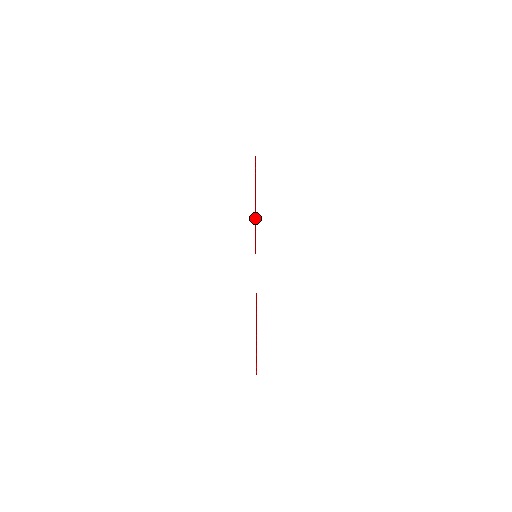
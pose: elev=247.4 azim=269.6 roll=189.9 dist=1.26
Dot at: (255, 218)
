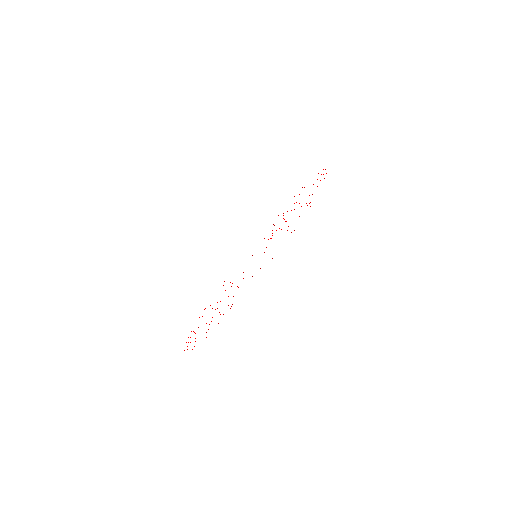
Dot at: occluded
